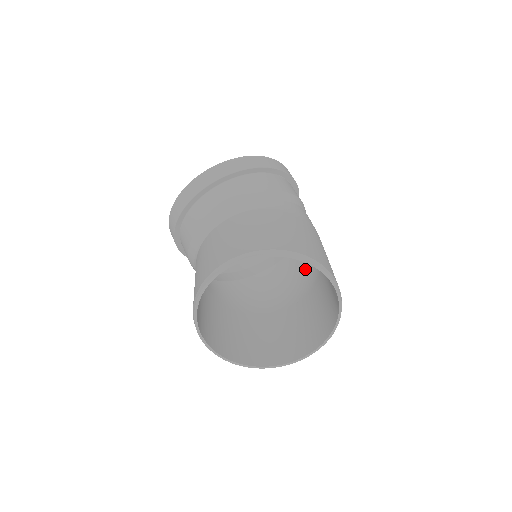
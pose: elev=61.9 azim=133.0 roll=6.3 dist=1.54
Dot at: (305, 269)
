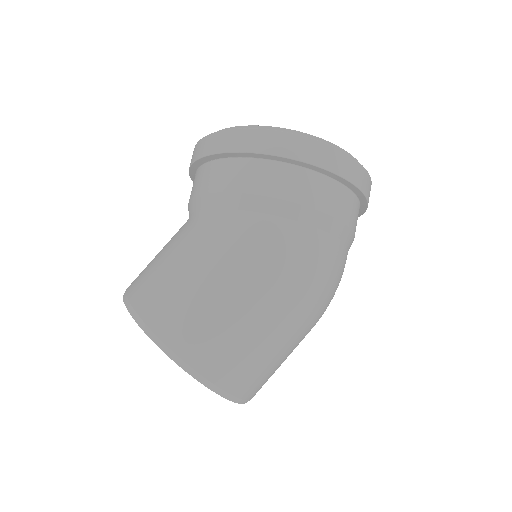
Dot at: occluded
